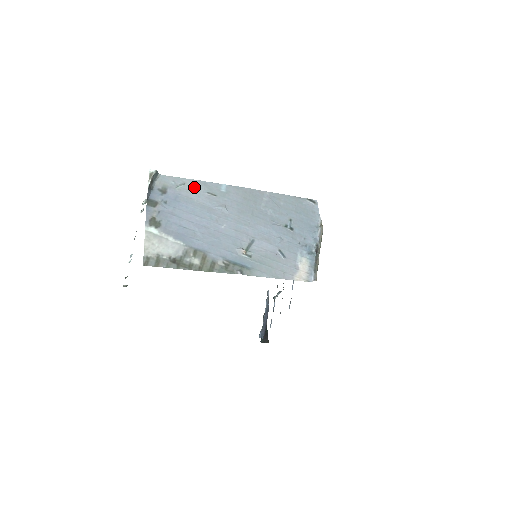
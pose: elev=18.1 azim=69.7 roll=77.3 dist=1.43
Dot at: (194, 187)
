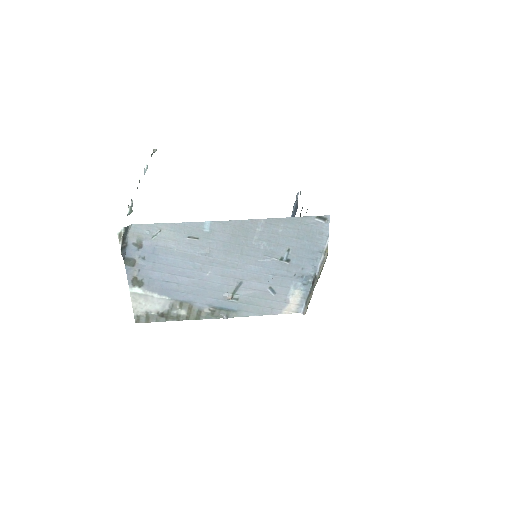
Dot at: (172, 233)
